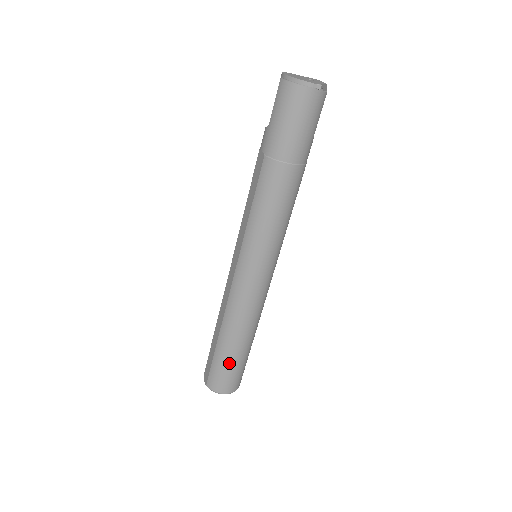
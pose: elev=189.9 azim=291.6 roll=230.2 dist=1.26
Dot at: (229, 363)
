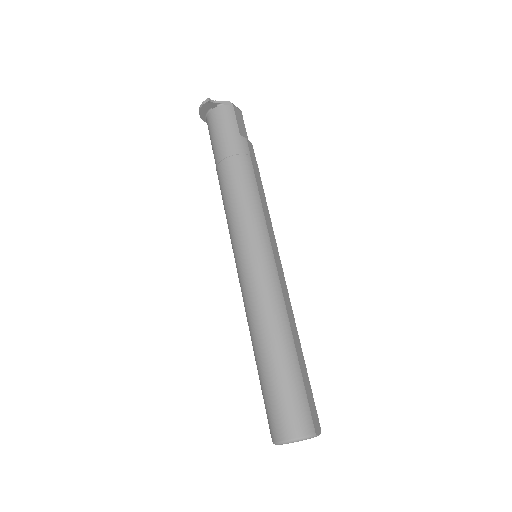
Dot at: (269, 386)
